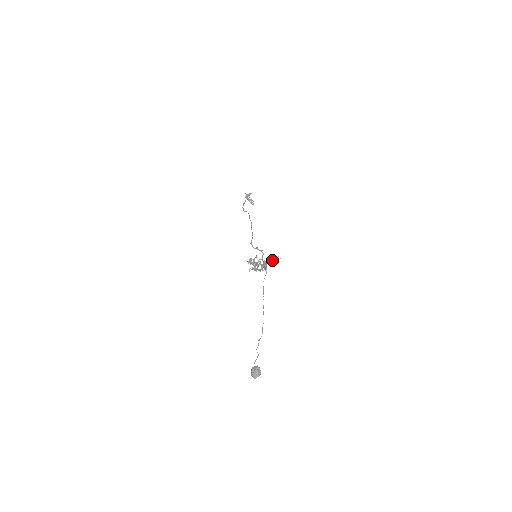
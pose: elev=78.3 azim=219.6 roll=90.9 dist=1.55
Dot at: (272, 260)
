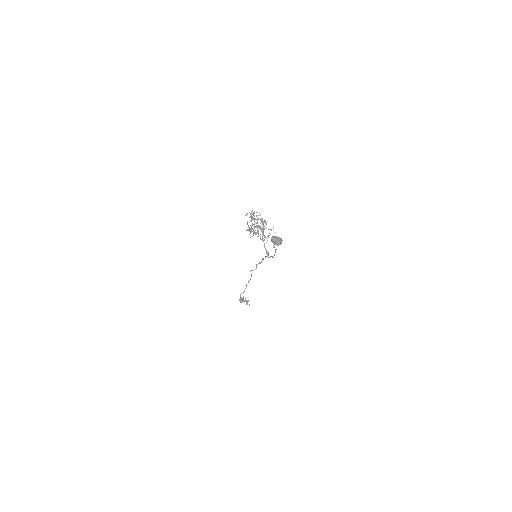
Dot at: (269, 233)
